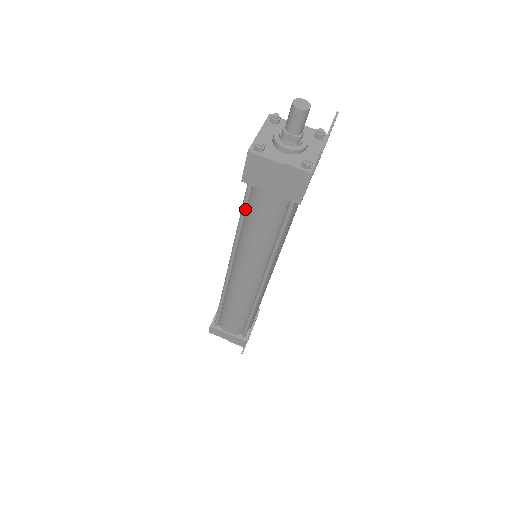
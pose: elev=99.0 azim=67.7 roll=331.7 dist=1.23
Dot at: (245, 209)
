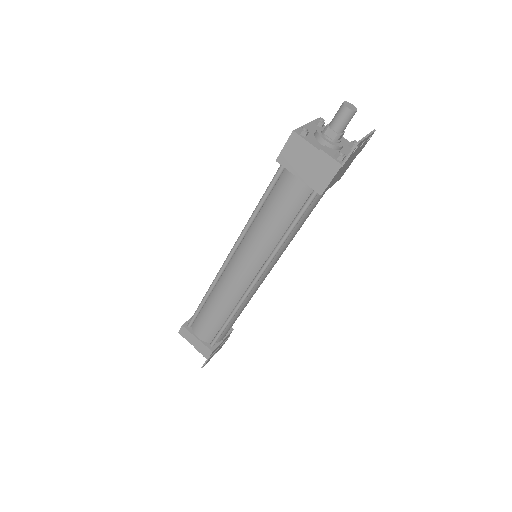
Dot at: (268, 193)
